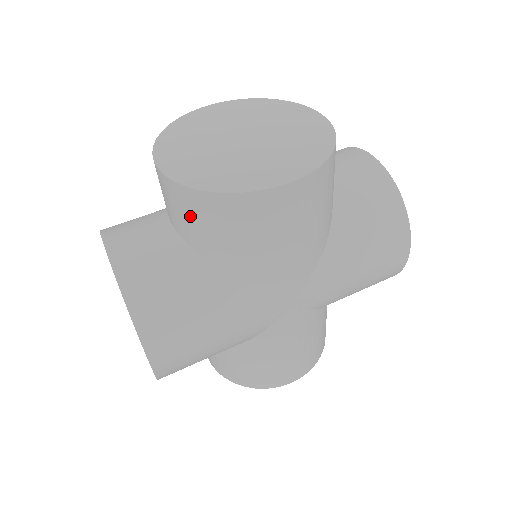
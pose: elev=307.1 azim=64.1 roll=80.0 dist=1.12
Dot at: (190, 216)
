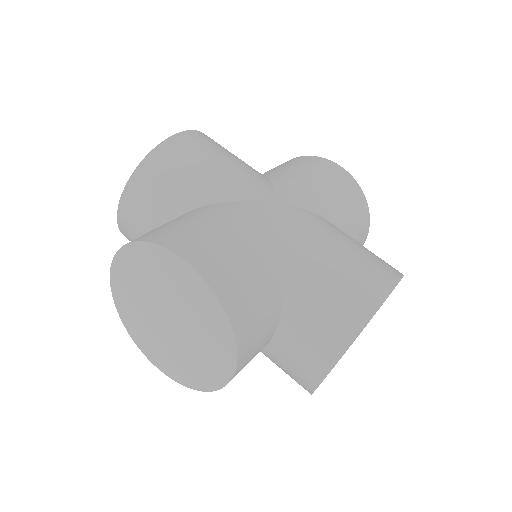
Dot at: (149, 195)
